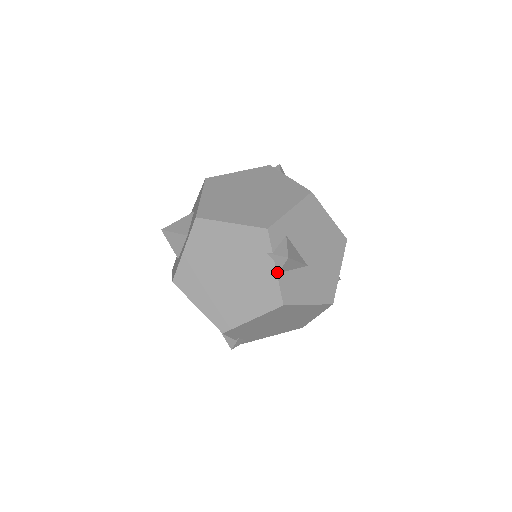
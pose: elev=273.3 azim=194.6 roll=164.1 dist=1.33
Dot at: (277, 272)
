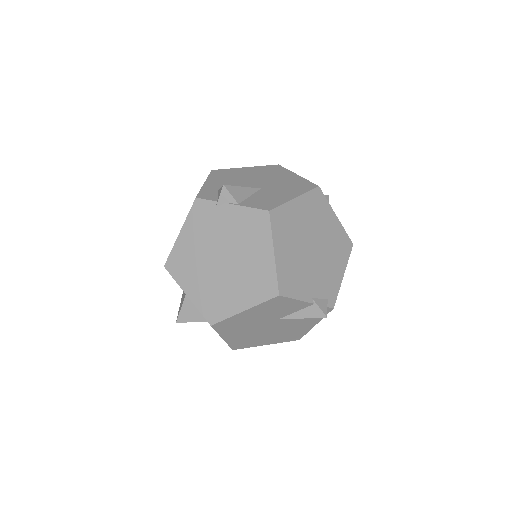
Dot at: (236, 205)
